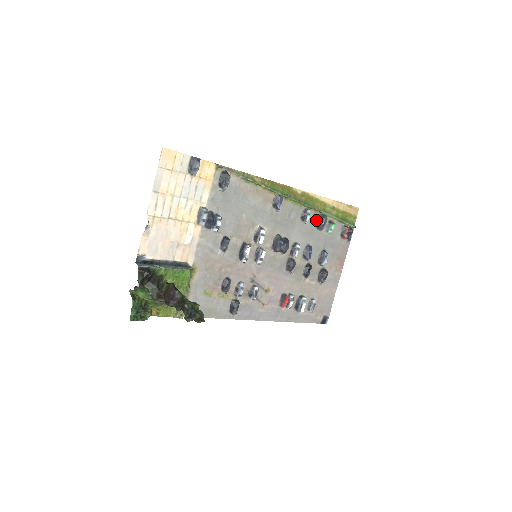
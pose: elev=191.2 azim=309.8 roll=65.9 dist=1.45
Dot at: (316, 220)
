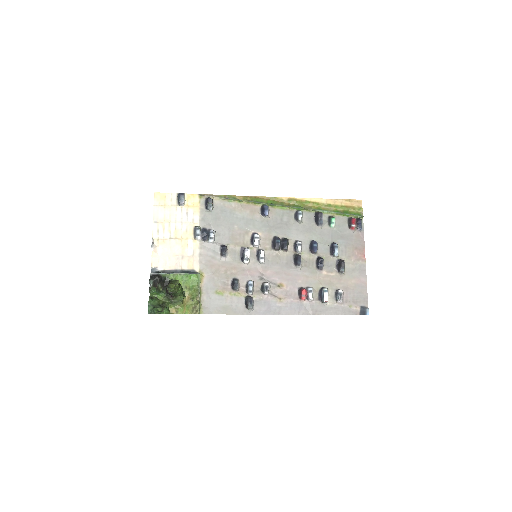
Dot at: (313, 218)
